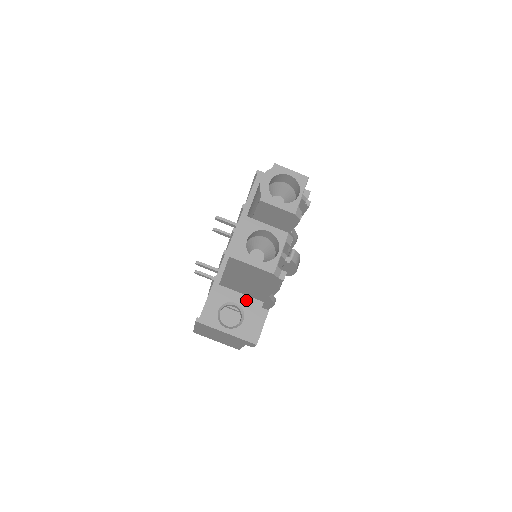
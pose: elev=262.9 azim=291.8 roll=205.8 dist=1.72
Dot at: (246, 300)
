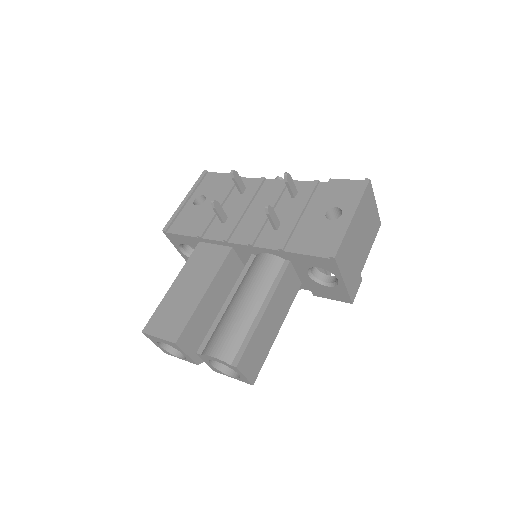
Dot at: occluded
